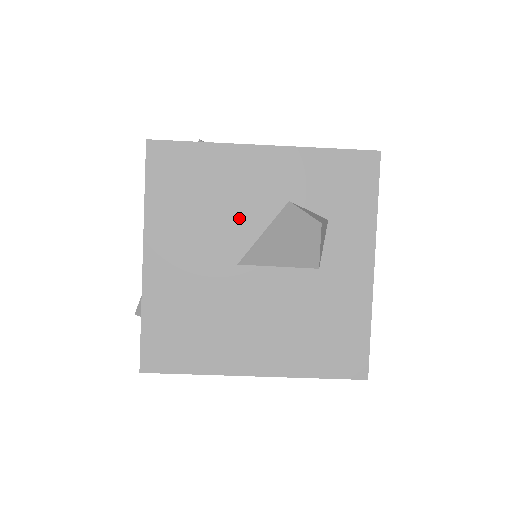
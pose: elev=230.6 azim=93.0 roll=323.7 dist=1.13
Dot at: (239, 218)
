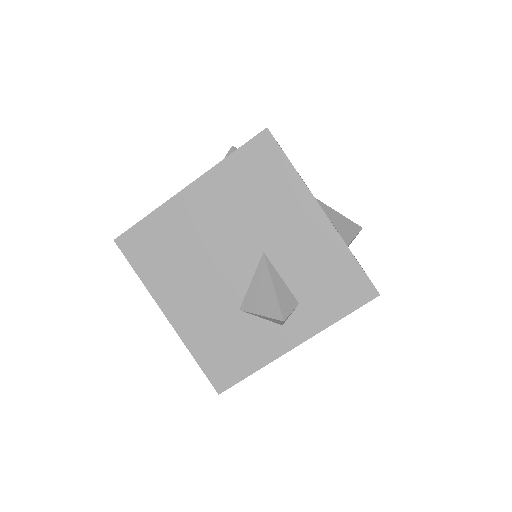
Dot at: occluded
